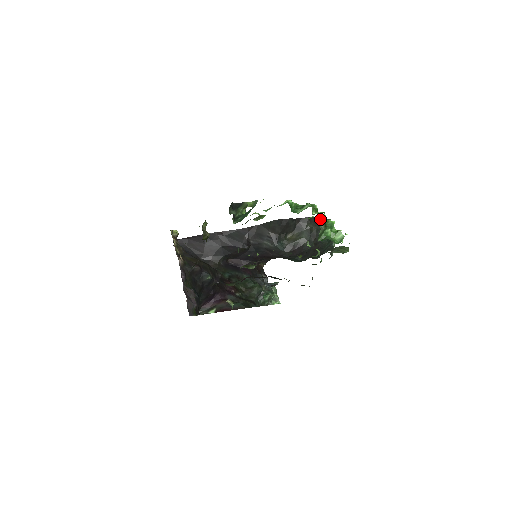
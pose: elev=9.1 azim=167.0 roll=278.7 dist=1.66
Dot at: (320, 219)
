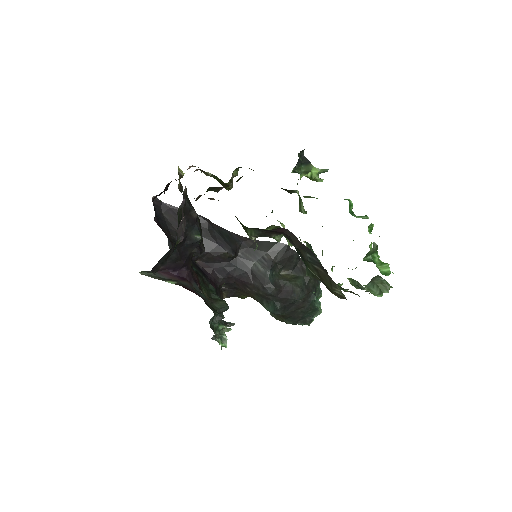
Dot at: occluded
